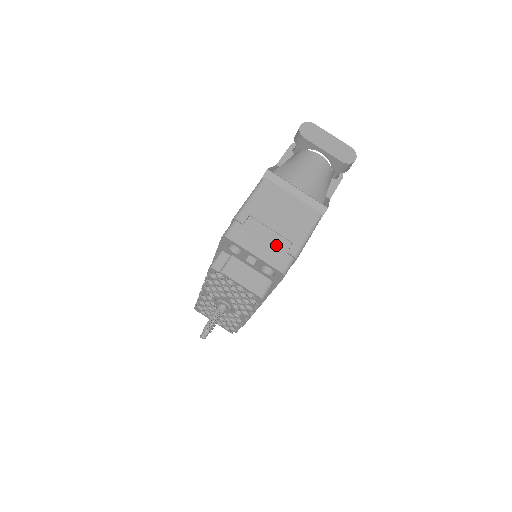
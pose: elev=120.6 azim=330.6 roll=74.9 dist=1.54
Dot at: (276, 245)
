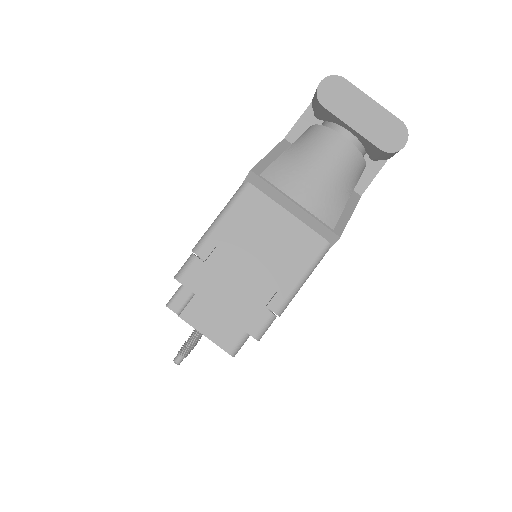
Dot at: (251, 294)
